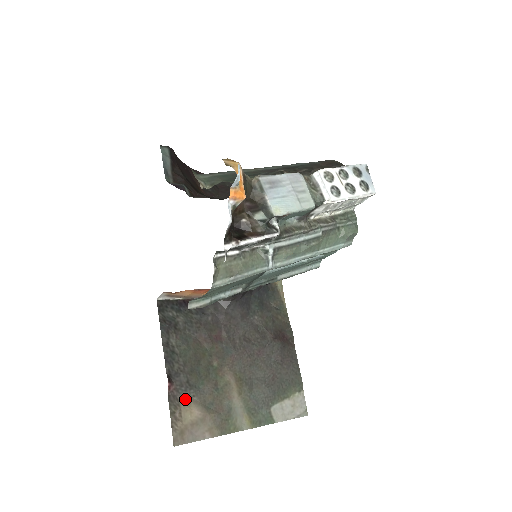
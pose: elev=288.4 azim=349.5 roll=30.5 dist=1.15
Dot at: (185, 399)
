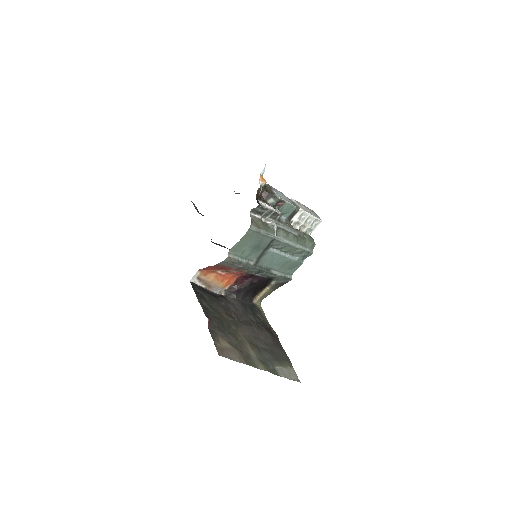
Dot at: (219, 335)
